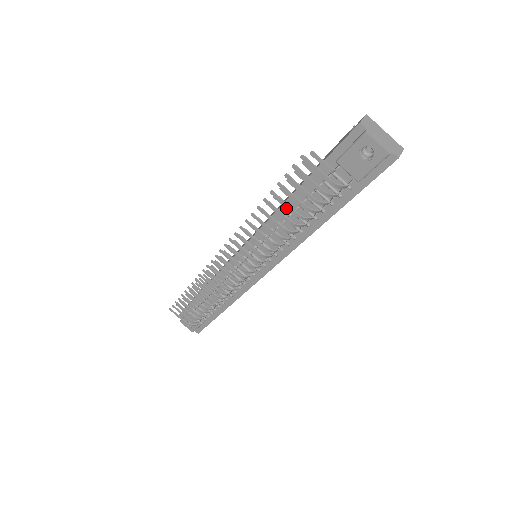
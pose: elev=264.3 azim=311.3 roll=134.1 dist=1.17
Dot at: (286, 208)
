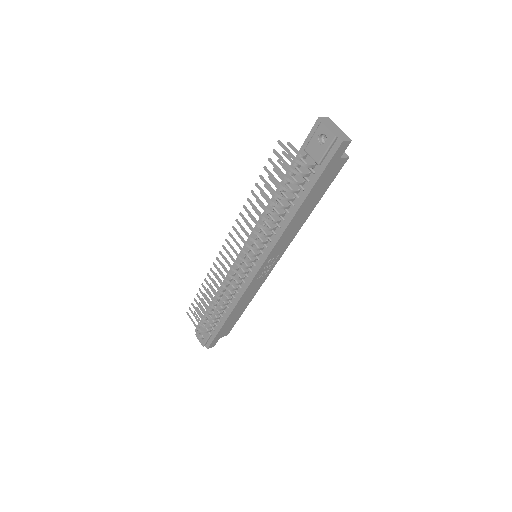
Dot at: (272, 195)
